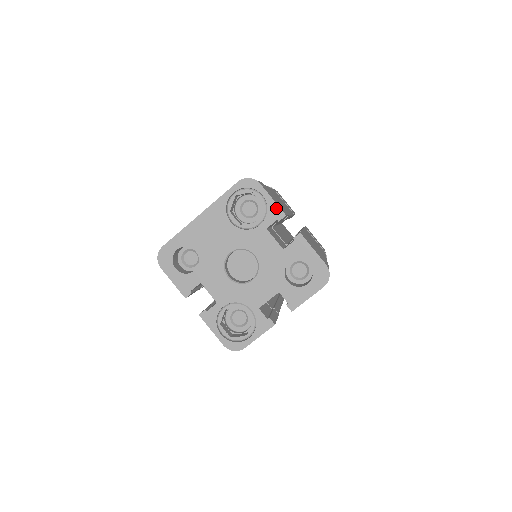
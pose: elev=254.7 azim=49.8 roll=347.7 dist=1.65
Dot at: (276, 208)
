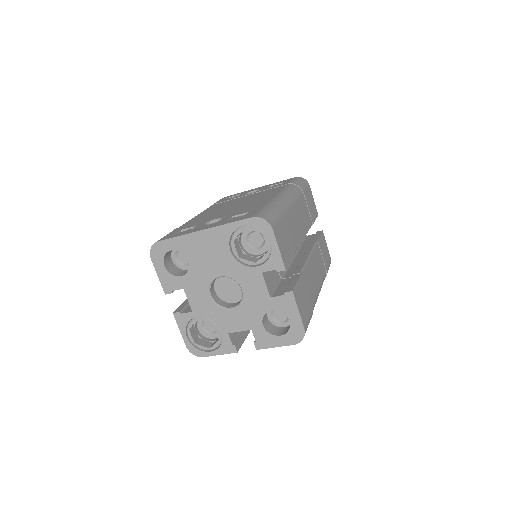
Dot at: (279, 259)
